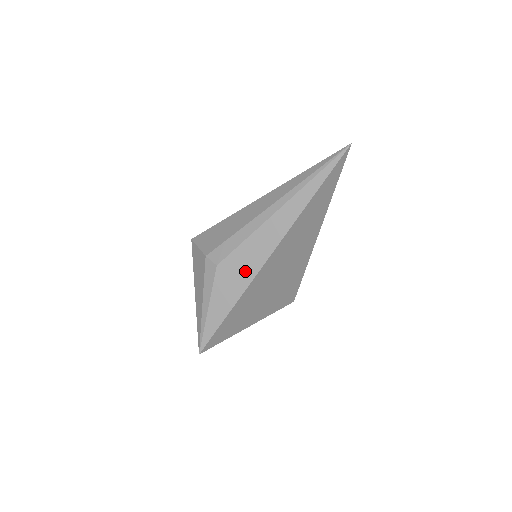
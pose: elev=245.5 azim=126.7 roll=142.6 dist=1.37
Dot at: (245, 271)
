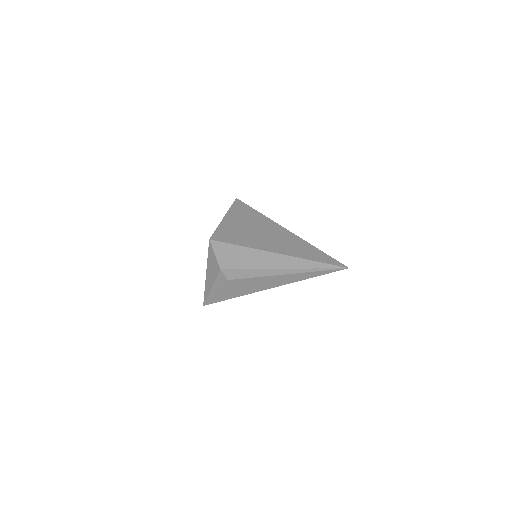
Dot at: (247, 289)
